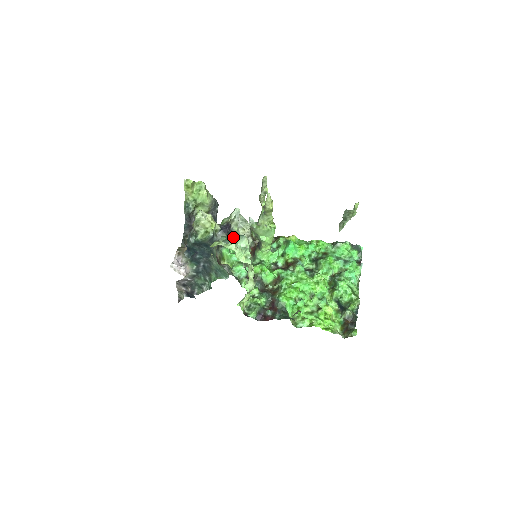
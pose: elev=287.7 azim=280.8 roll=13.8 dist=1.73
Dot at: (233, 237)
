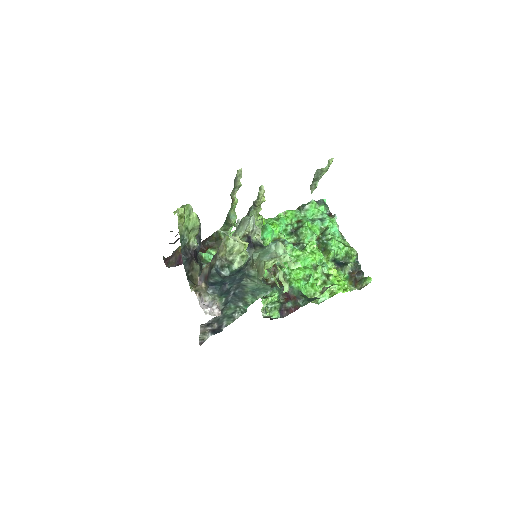
Dot at: (261, 248)
